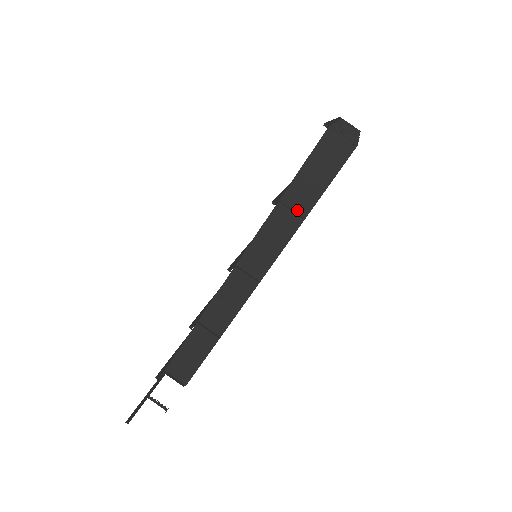
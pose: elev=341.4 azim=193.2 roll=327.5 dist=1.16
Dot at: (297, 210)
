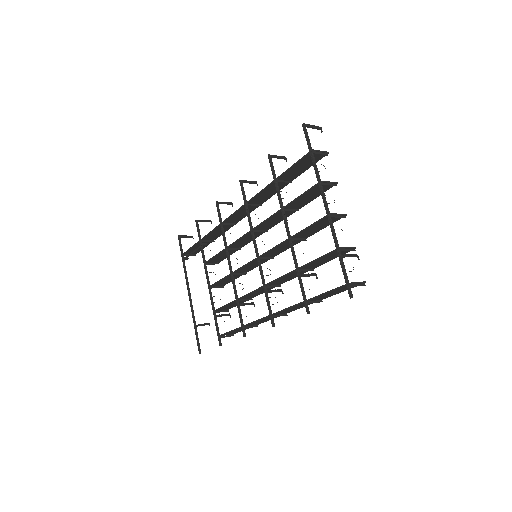
Dot at: (318, 300)
